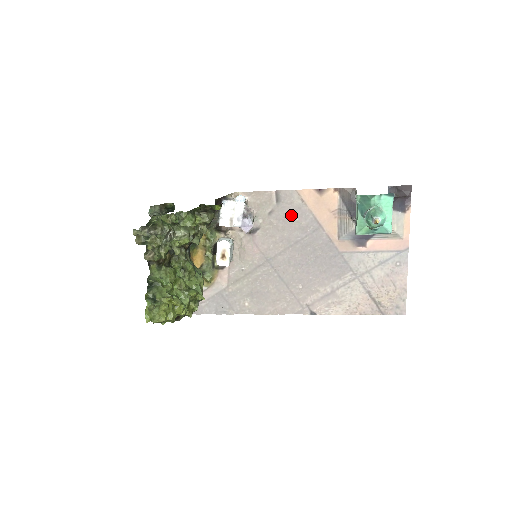
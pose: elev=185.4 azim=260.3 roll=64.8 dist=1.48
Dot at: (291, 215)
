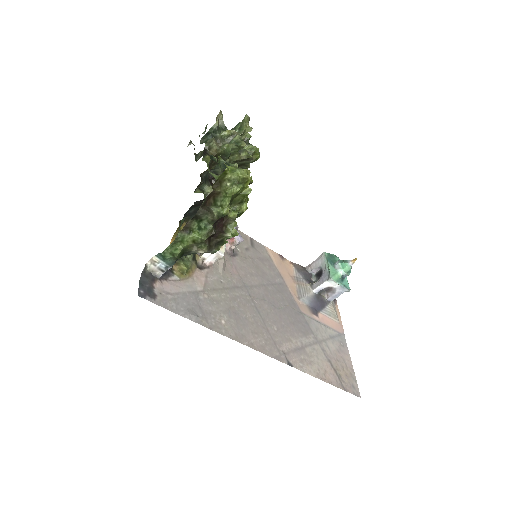
Dot at: (262, 261)
